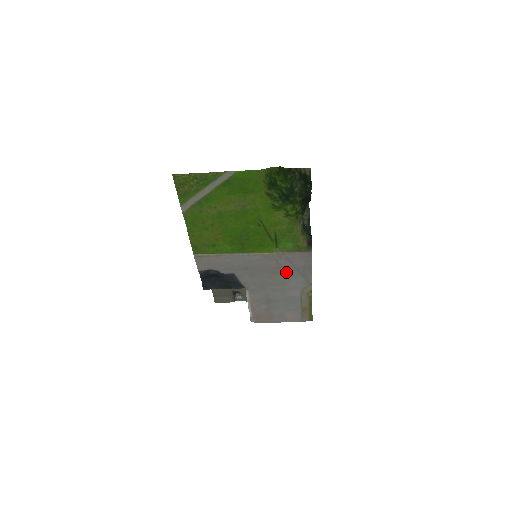
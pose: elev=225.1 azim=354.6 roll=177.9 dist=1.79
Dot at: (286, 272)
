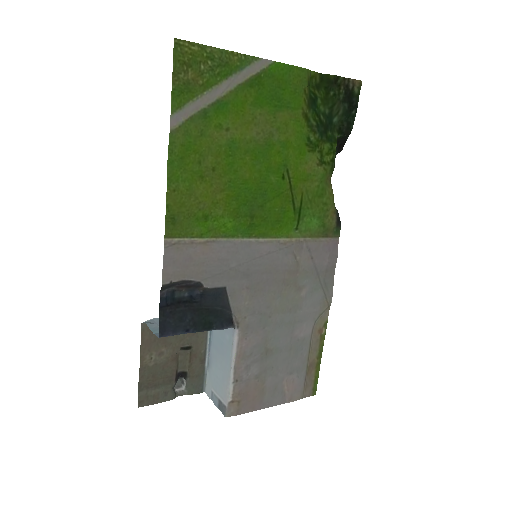
Dot at: (302, 281)
